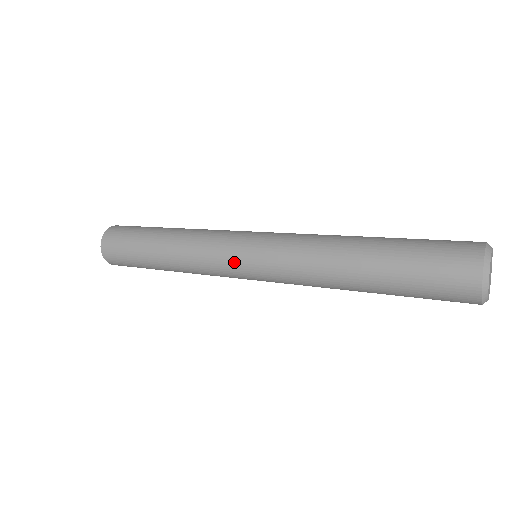
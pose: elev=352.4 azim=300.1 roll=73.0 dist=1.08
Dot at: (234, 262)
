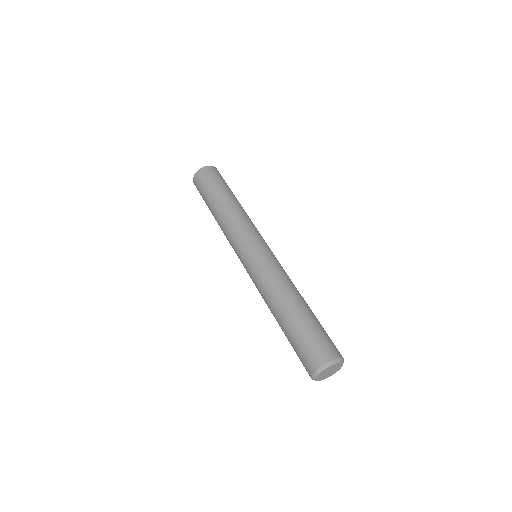
Dot at: (240, 251)
